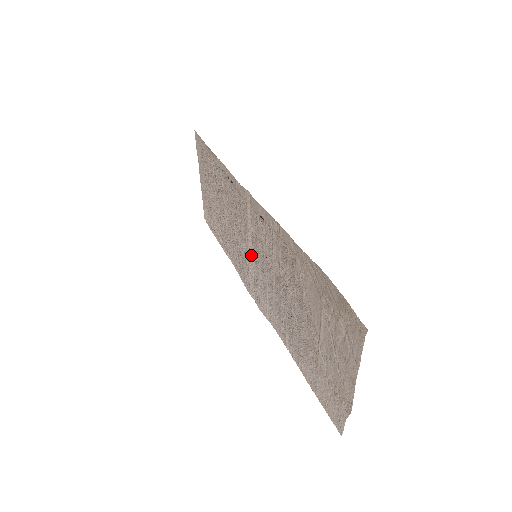
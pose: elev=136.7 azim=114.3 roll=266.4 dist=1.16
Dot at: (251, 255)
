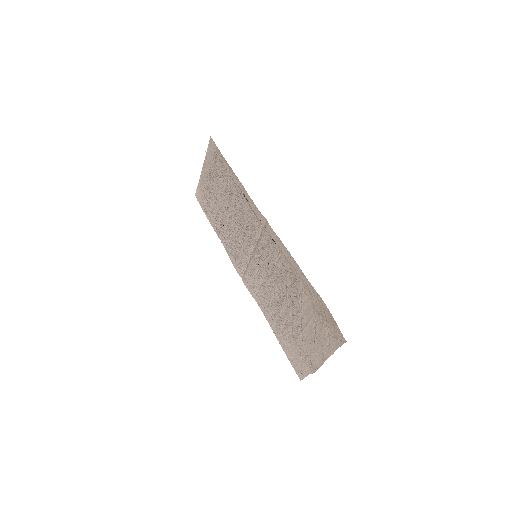
Dot at: (250, 253)
